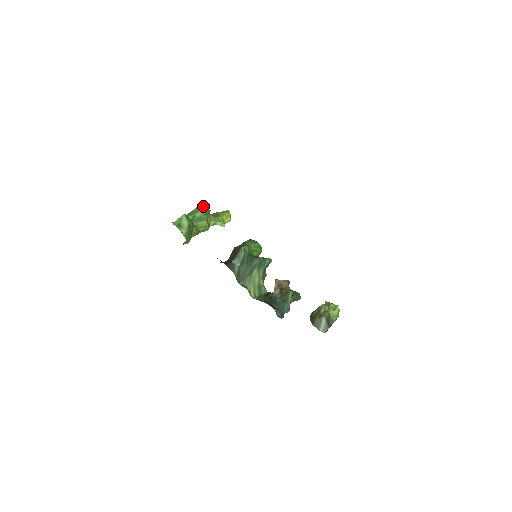
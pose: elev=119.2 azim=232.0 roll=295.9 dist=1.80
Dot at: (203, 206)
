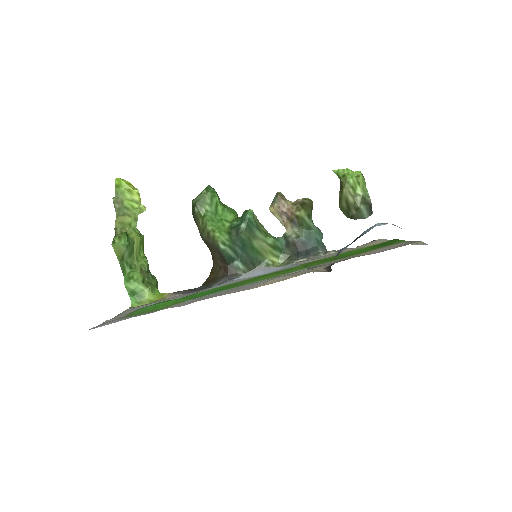
Dot at: (118, 245)
